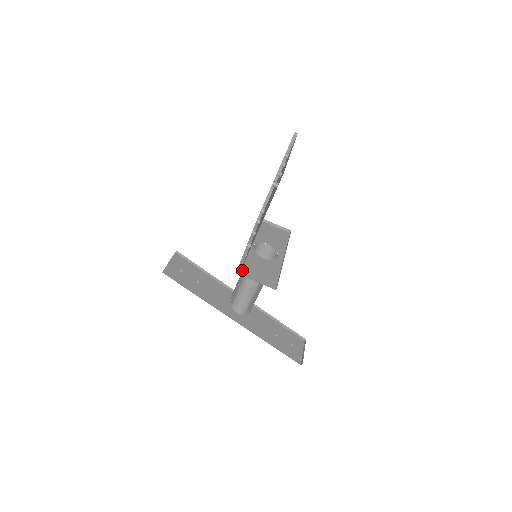
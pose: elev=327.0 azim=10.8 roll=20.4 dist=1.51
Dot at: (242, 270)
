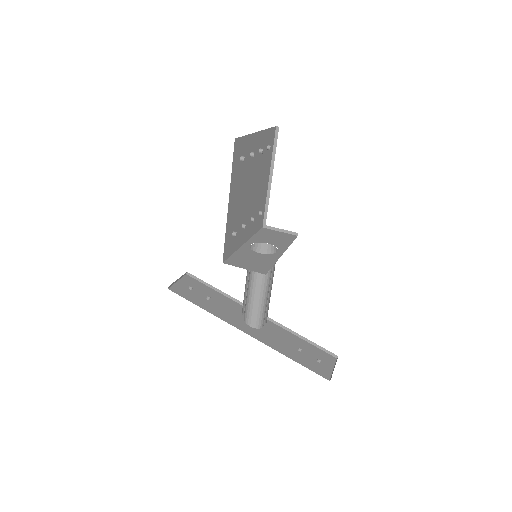
Dot at: (231, 261)
